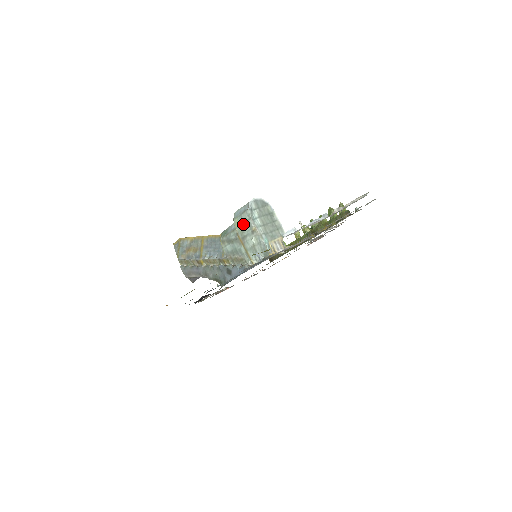
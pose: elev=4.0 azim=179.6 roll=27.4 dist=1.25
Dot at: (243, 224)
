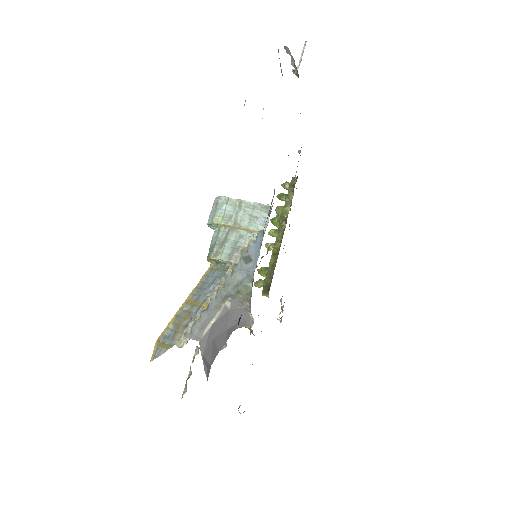
Dot at: (225, 211)
